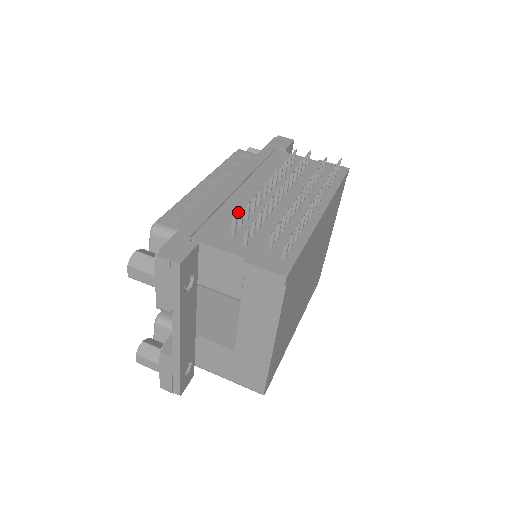
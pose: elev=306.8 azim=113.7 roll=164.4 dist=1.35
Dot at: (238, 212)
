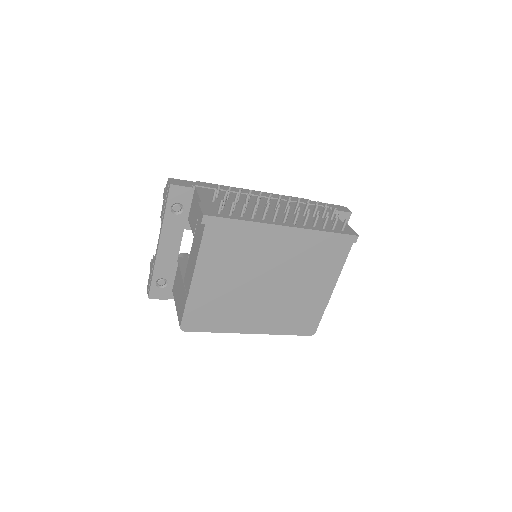
Dot at: (239, 198)
